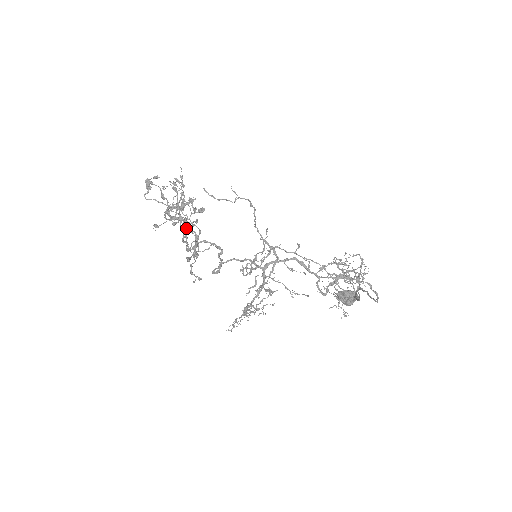
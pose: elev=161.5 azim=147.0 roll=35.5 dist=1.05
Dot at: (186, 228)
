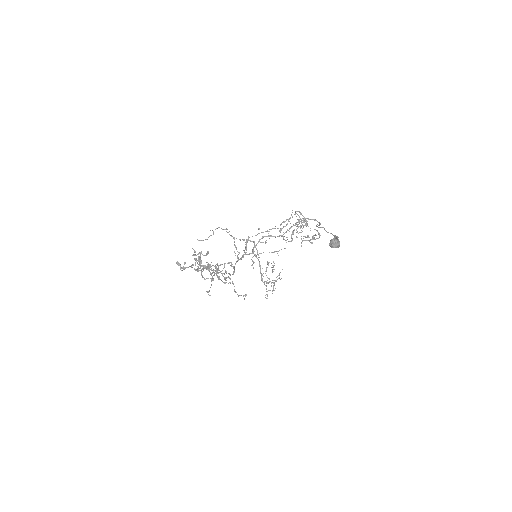
Dot at: (208, 267)
